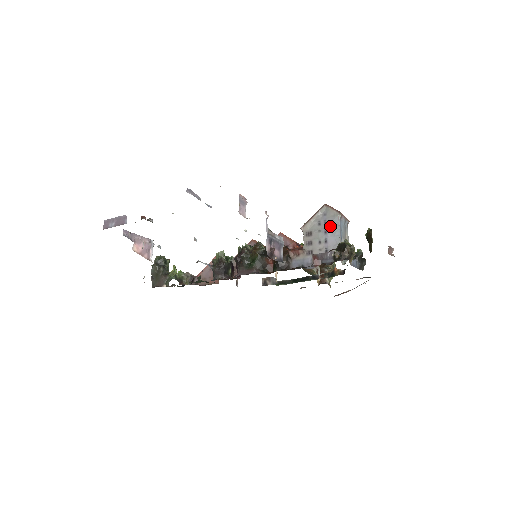
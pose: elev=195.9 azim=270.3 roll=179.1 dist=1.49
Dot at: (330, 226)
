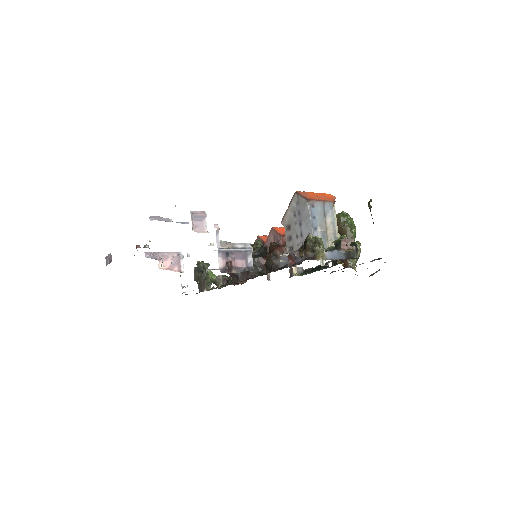
Dot at: (302, 217)
